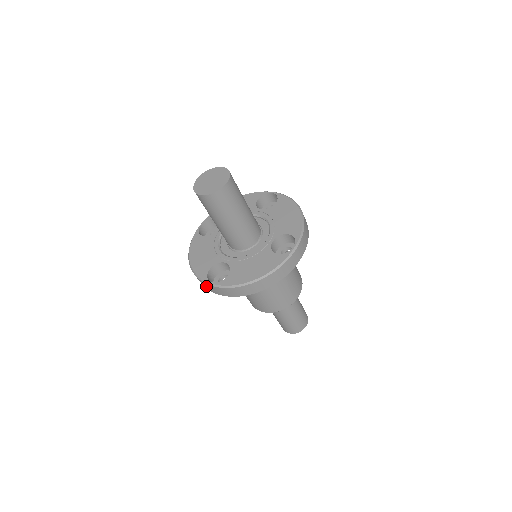
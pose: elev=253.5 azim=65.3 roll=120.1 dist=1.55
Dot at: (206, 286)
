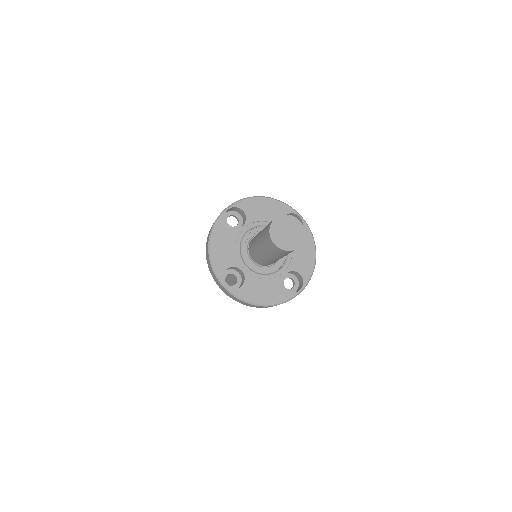
Dot at: (216, 280)
